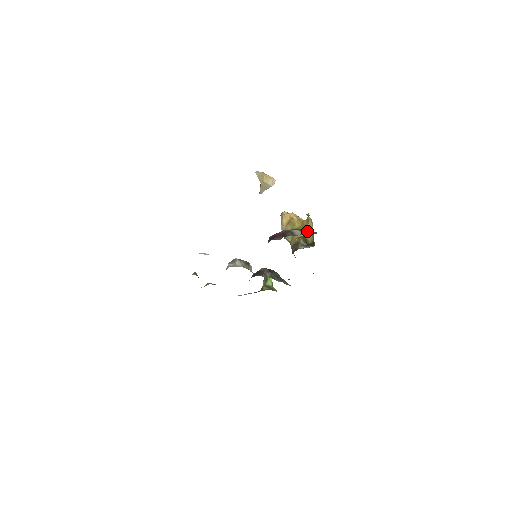
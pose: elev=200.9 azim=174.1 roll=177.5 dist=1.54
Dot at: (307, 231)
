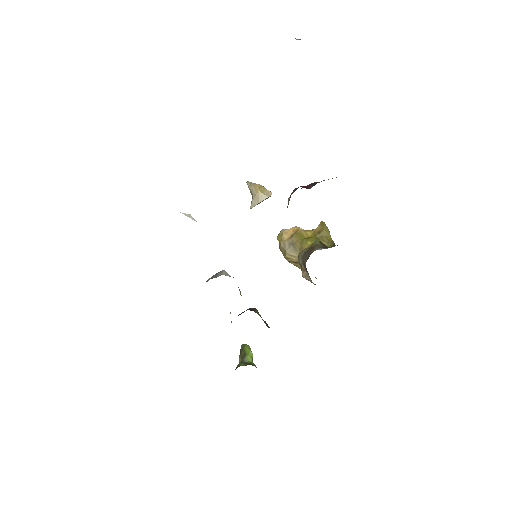
Dot at: occluded
